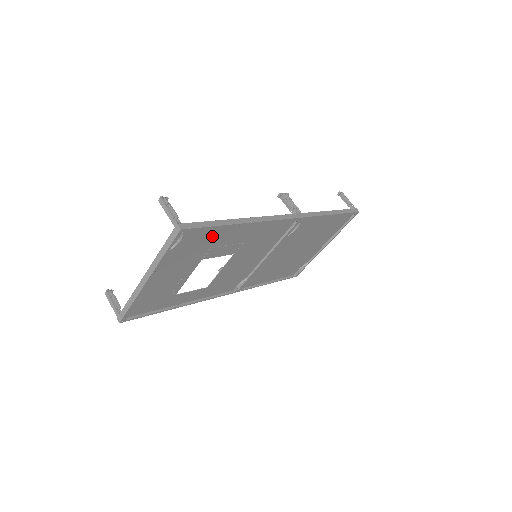
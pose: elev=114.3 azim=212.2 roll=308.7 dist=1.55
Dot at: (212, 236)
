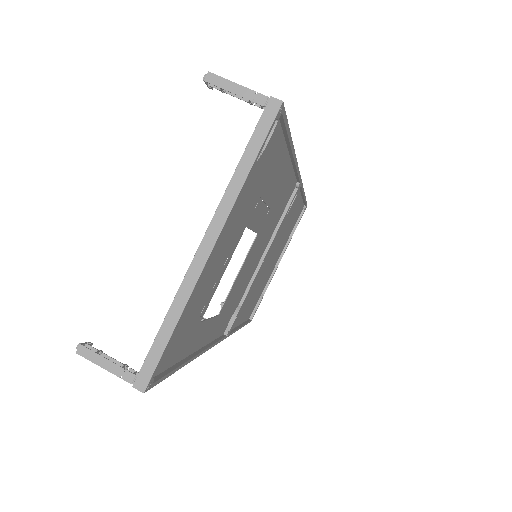
Dot at: (271, 164)
